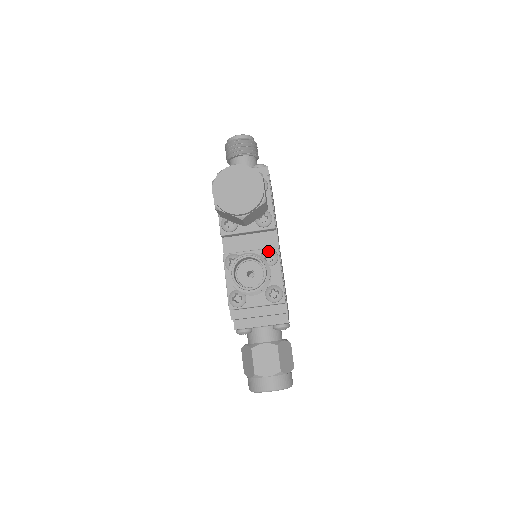
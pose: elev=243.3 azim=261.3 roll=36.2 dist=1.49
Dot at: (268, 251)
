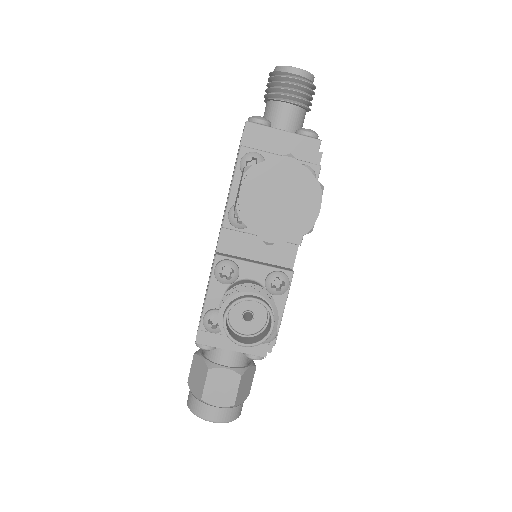
Dot at: (279, 276)
